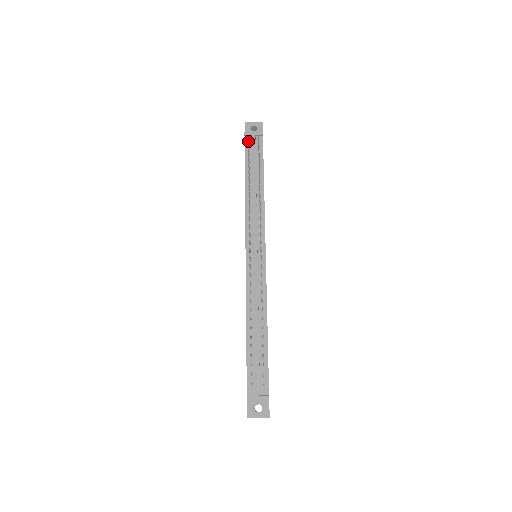
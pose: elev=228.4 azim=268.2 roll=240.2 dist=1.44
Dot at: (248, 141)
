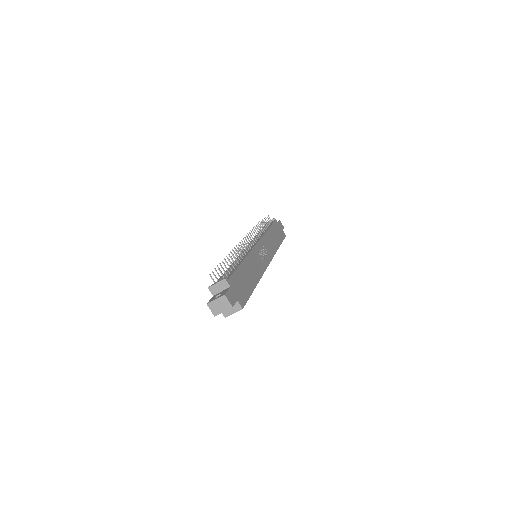
Dot at: occluded
